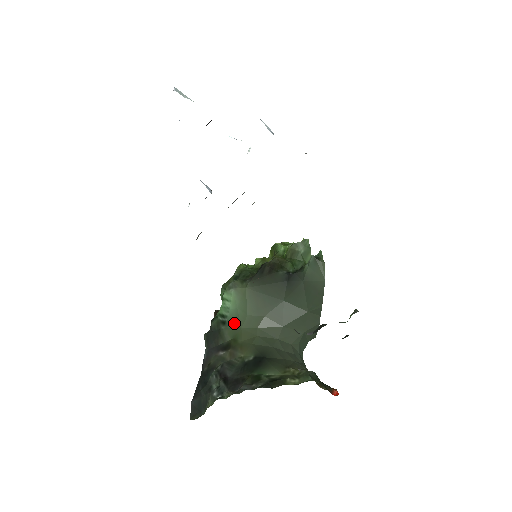
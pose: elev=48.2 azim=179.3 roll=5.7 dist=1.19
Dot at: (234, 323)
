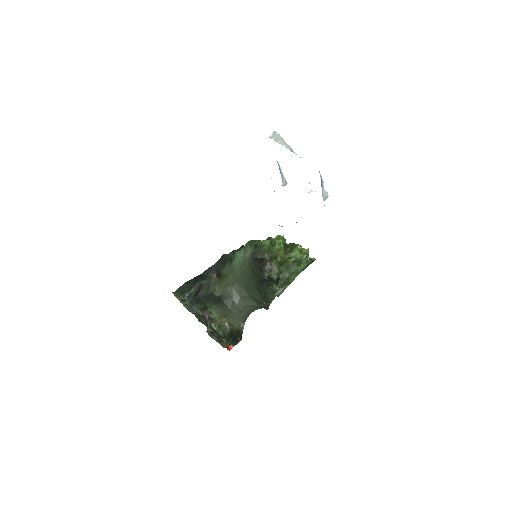
Dot at: (232, 268)
